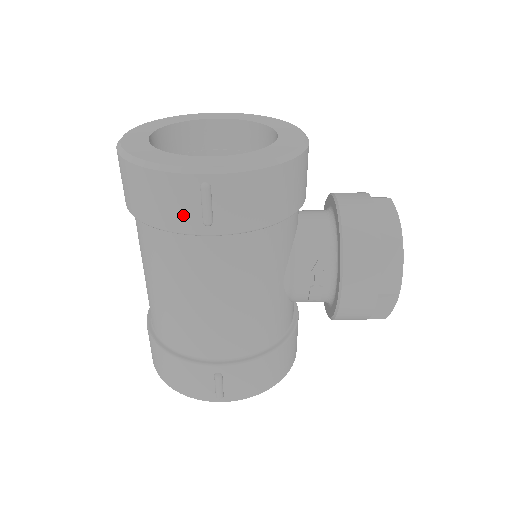
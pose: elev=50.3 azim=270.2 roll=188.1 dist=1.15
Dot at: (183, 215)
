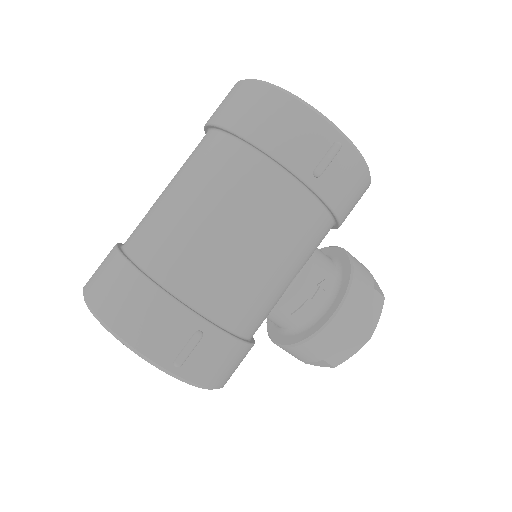
Dot at: (303, 154)
